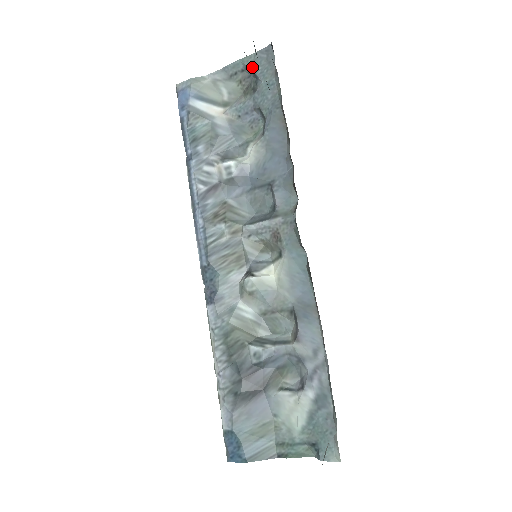
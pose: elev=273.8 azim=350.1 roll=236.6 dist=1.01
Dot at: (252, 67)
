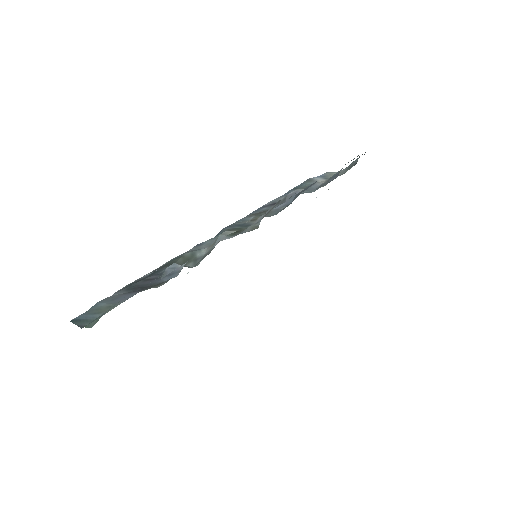
Dot at: occluded
